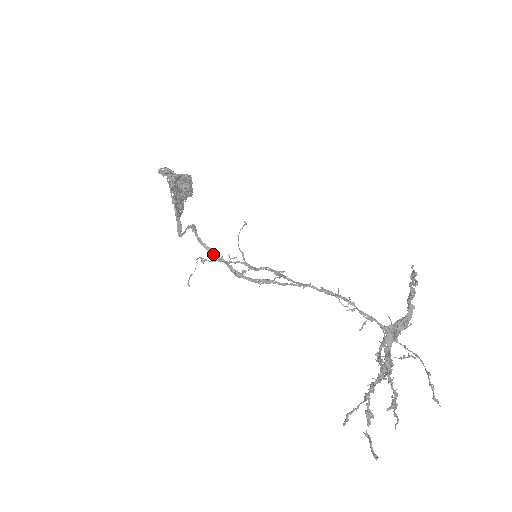
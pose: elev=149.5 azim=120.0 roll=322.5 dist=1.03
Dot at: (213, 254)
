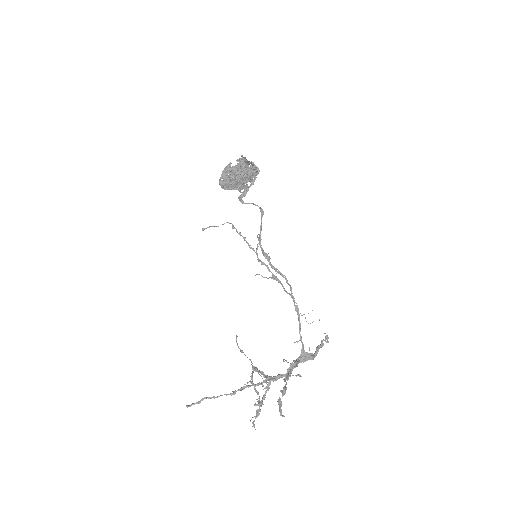
Dot at: occluded
